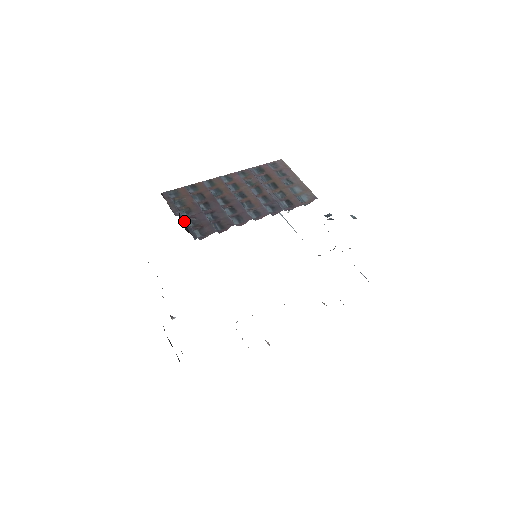
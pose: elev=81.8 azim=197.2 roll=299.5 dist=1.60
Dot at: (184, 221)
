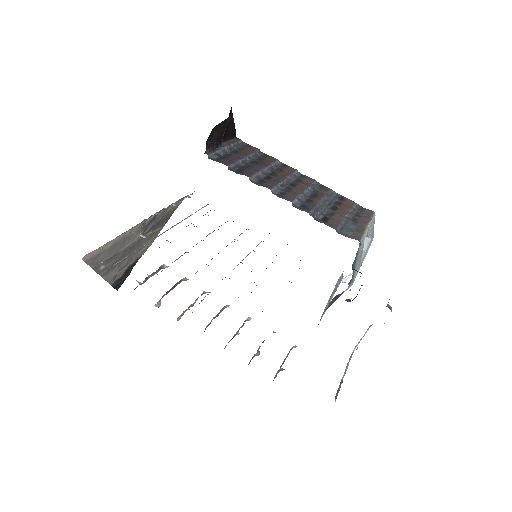
Dot at: (219, 148)
